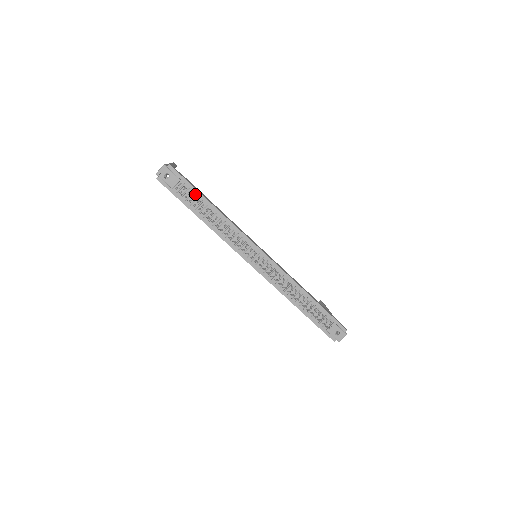
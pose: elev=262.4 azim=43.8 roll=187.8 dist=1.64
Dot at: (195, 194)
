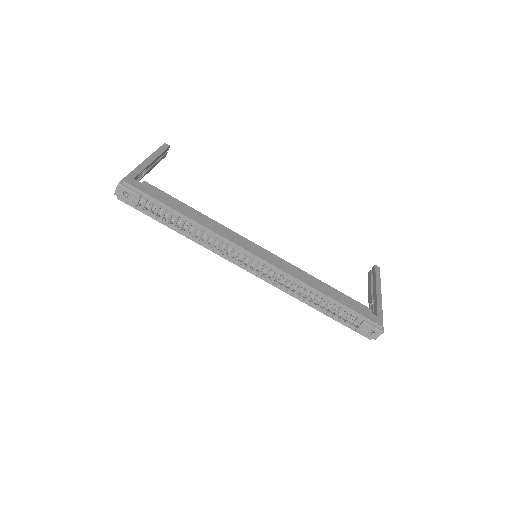
Dot at: (162, 207)
